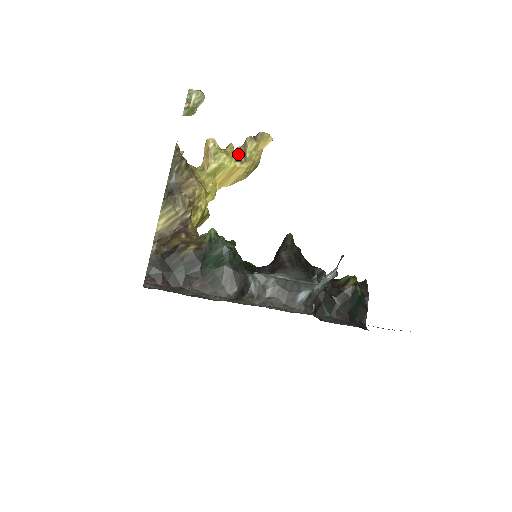
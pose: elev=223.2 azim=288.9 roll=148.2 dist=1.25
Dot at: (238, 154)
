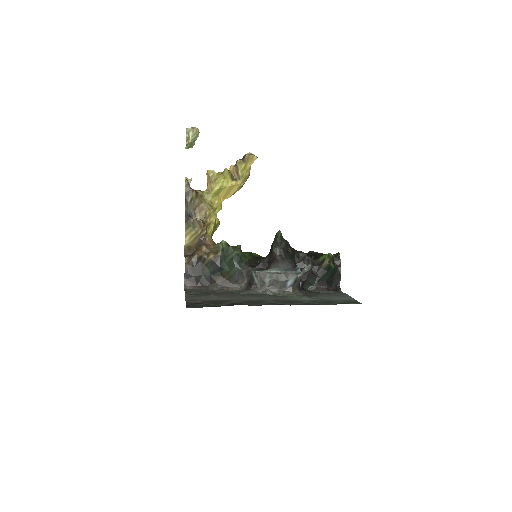
Dot at: (233, 173)
